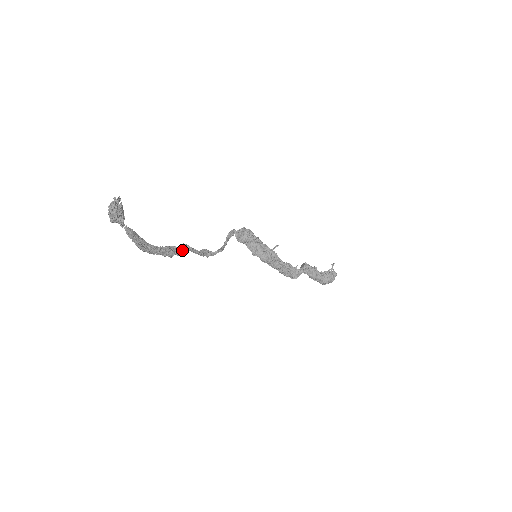
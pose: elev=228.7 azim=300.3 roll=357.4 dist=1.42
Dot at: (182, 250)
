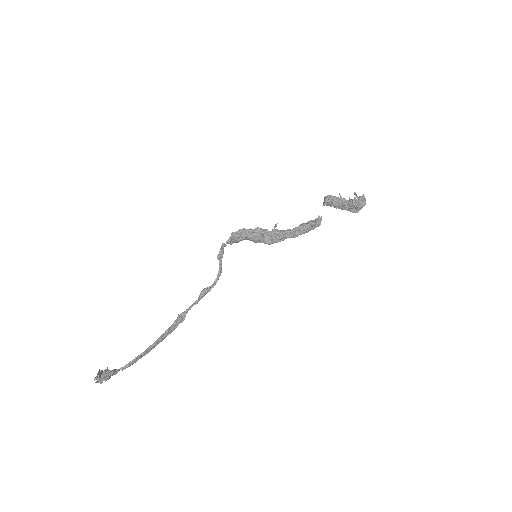
Dot at: (180, 321)
